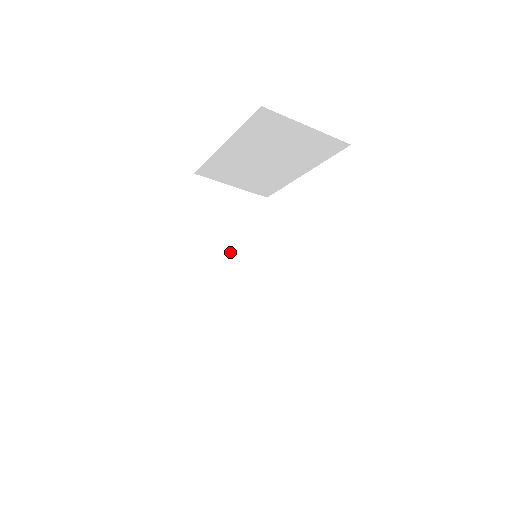
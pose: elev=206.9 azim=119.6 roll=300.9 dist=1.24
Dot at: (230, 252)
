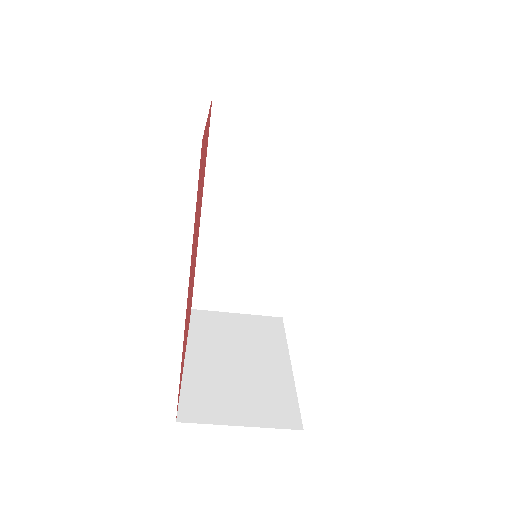
Dot at: (262, 196)
